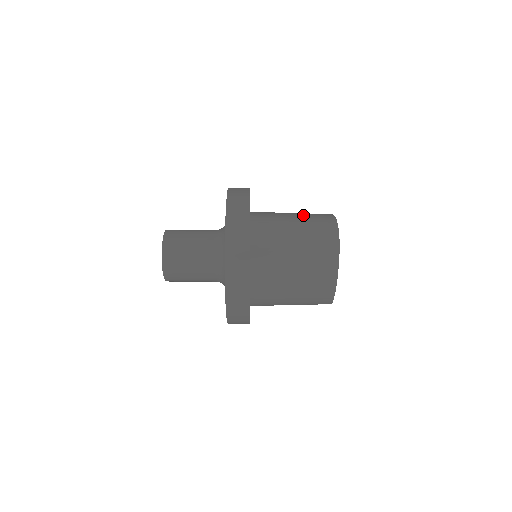
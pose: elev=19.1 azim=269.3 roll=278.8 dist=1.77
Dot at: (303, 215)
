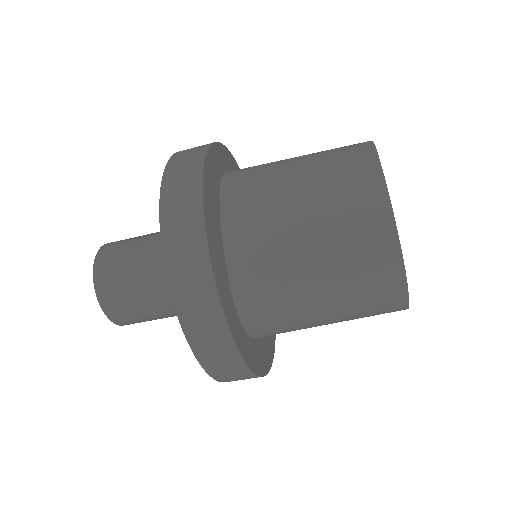
Dot at: occluded
